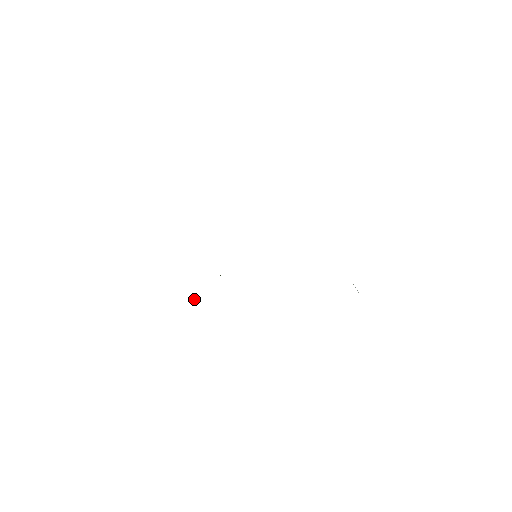
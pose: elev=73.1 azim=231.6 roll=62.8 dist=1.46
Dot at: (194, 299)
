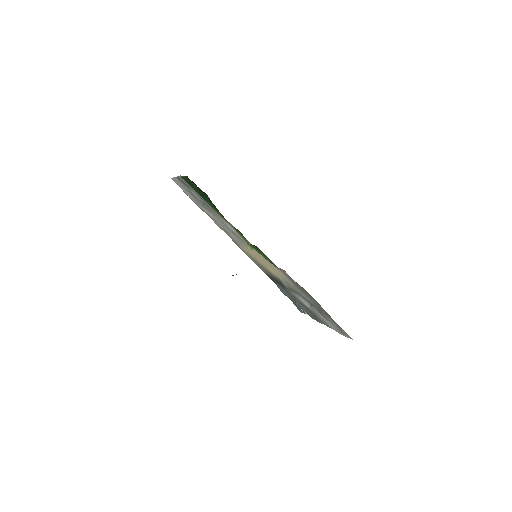
Dot at: occluded
